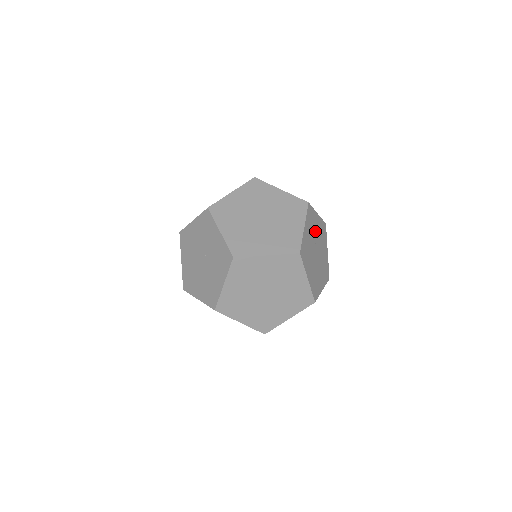
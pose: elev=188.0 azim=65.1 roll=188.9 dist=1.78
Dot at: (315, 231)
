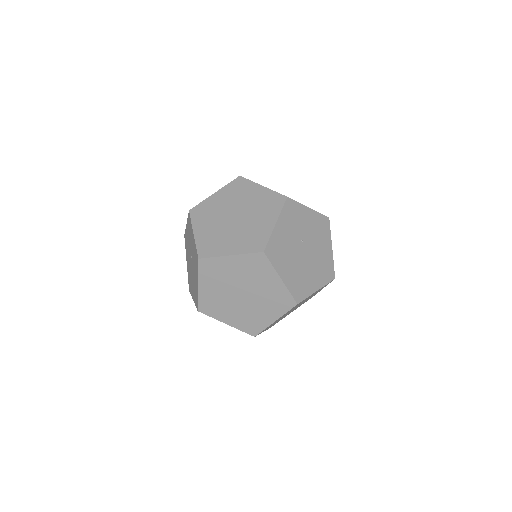
Dot at: (302, 227)
